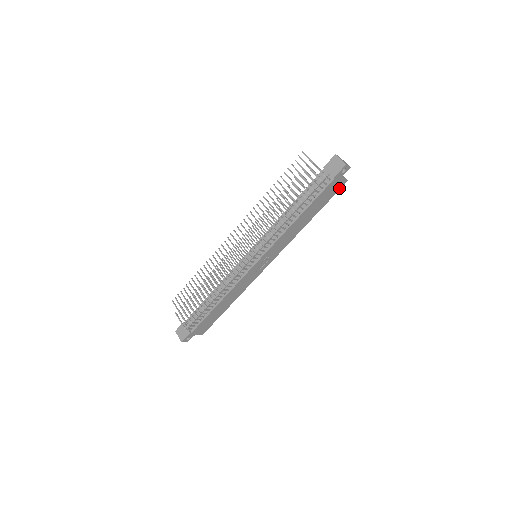
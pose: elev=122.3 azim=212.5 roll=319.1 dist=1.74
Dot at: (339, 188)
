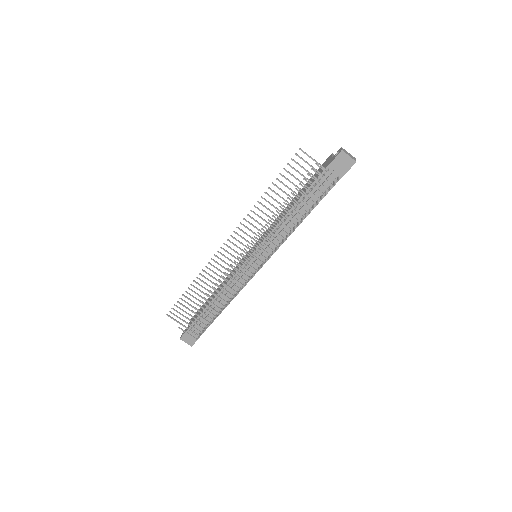
Dot at: occluded
